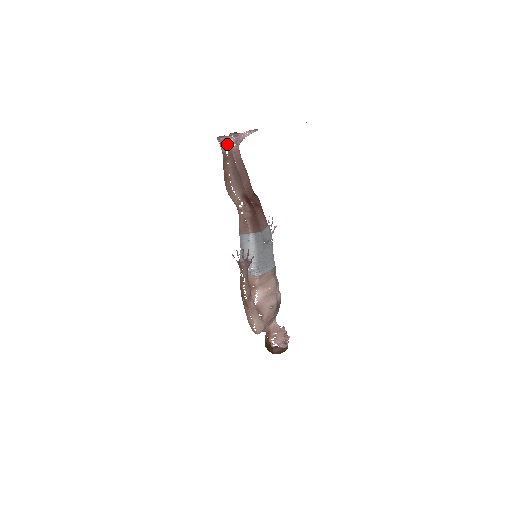
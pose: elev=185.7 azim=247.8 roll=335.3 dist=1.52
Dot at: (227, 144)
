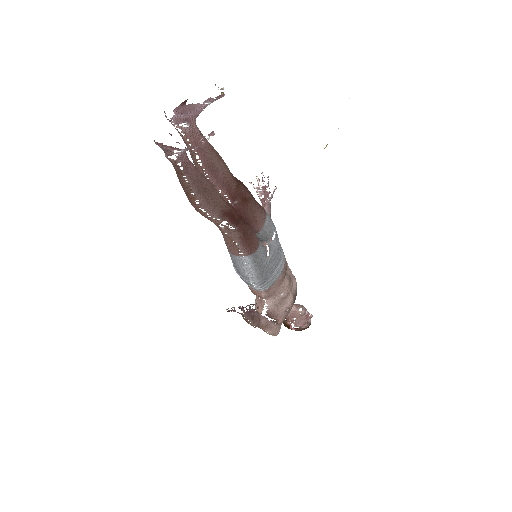
Dot at: (173, 125)
